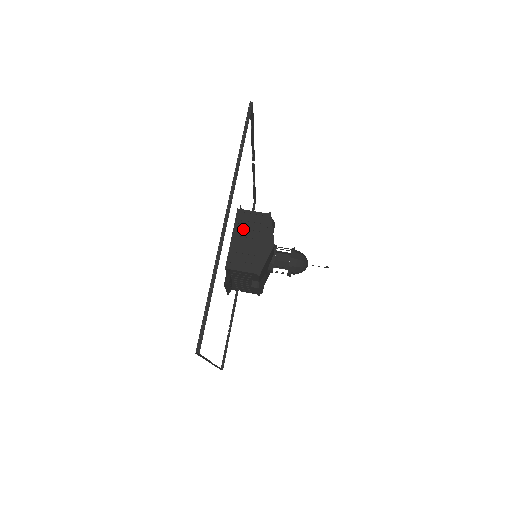
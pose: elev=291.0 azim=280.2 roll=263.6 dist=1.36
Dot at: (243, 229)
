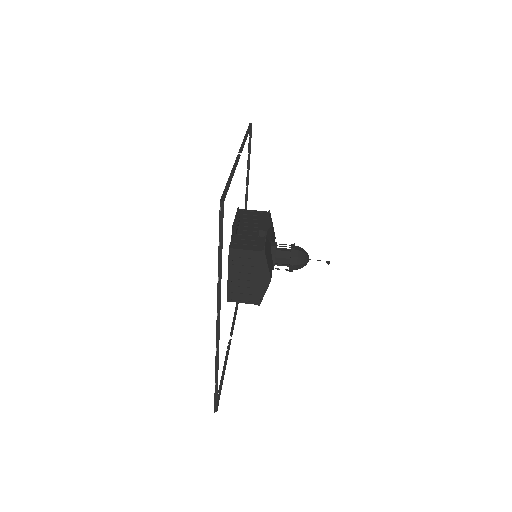
Dot at: (238, 267)
